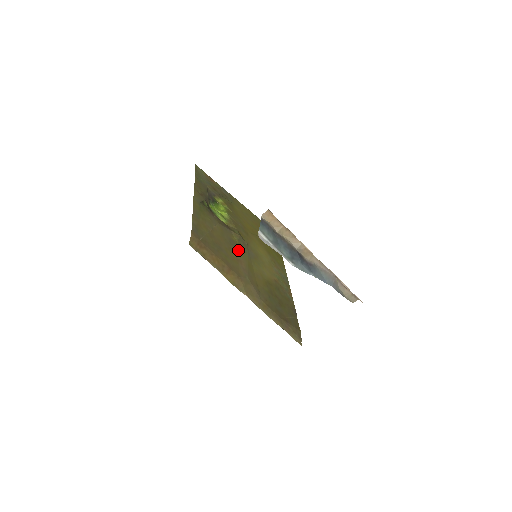
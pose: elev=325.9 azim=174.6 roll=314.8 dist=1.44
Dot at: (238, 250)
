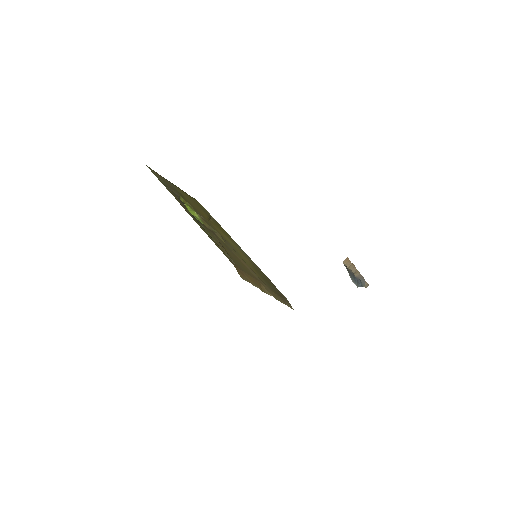
Dot at: (233, 252)
